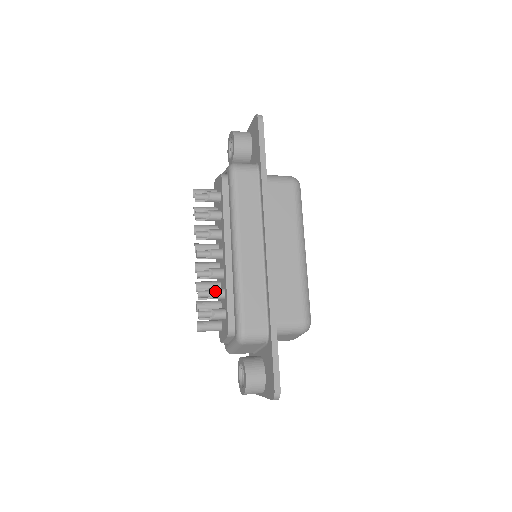
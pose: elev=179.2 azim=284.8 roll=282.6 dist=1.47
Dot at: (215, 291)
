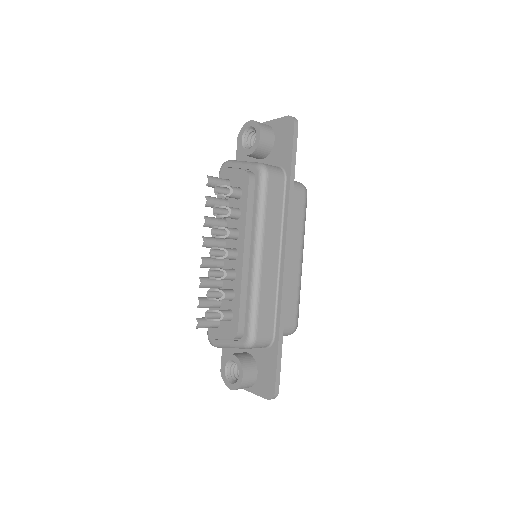
Dot at: (226, 293)
